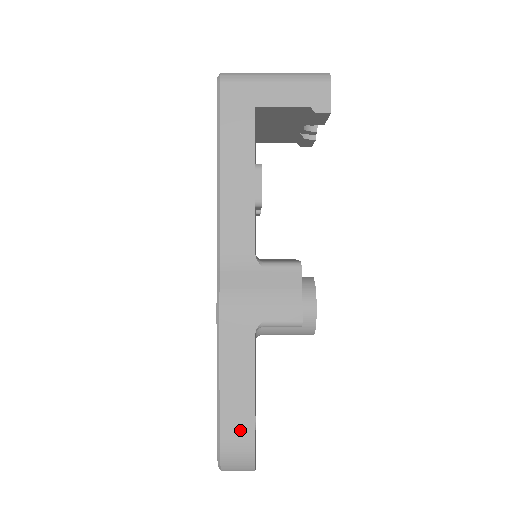
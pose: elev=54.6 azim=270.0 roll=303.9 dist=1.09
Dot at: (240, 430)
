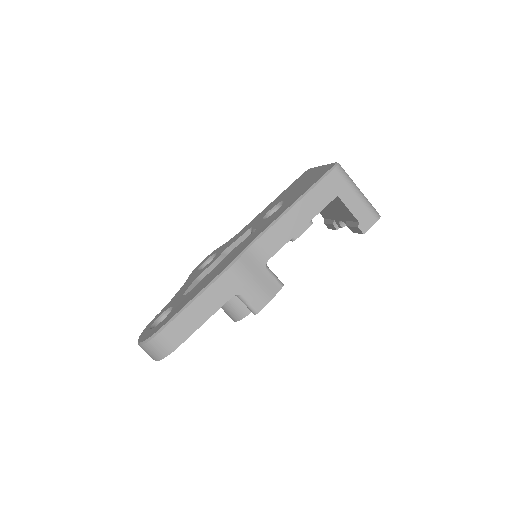
Dot at: (178, 334)
